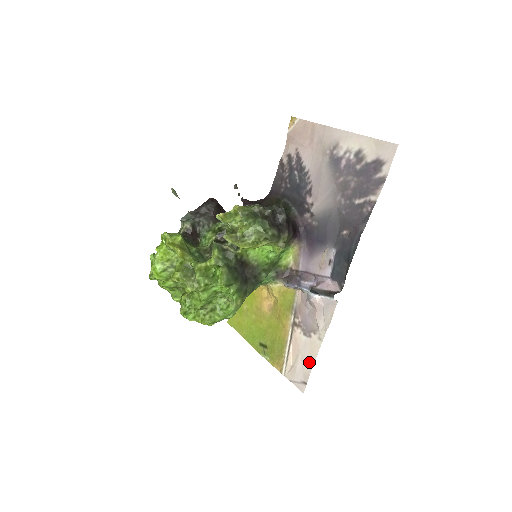
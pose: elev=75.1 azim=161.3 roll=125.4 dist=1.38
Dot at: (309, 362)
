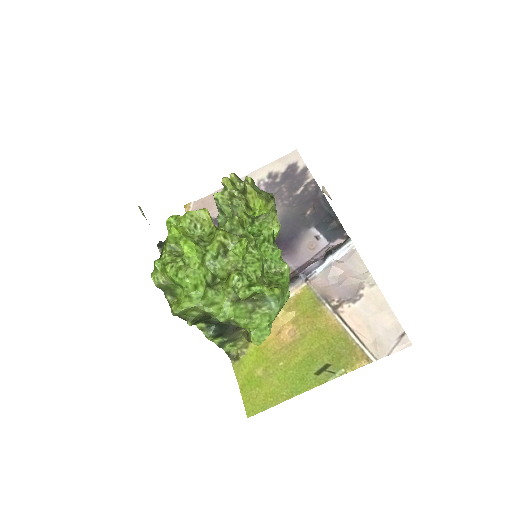
Dot at: (385, 313)
